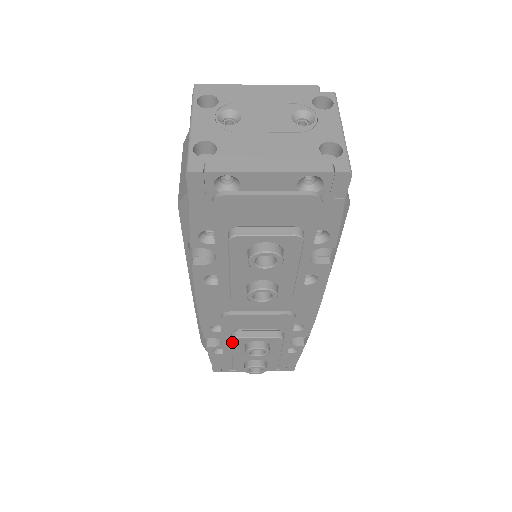
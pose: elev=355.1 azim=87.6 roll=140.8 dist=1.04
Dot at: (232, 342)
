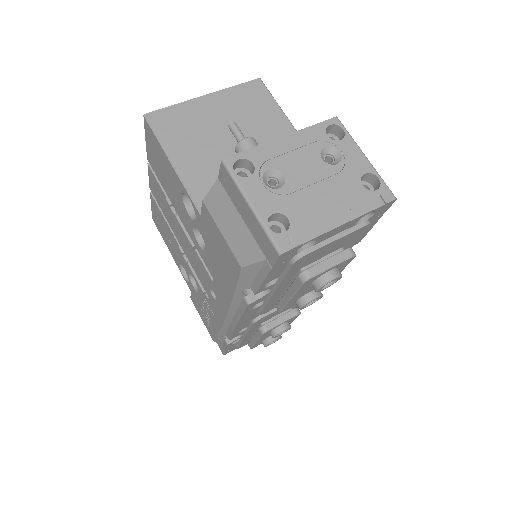
Dot at: (262, 335)
